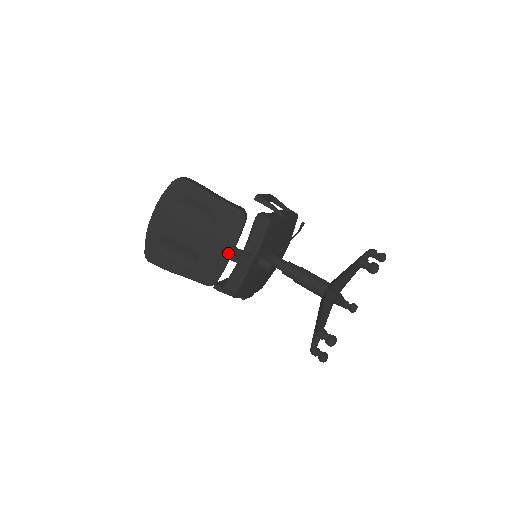
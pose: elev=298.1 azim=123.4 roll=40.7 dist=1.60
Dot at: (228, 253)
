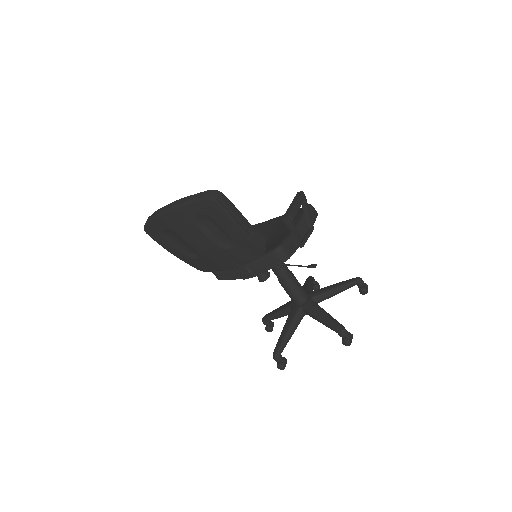
Dot at: (231, 267)
